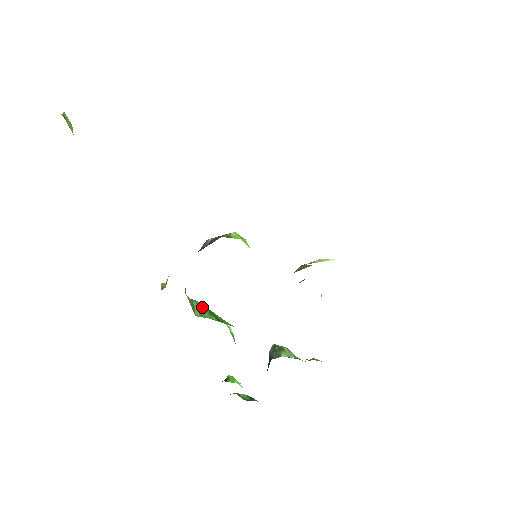
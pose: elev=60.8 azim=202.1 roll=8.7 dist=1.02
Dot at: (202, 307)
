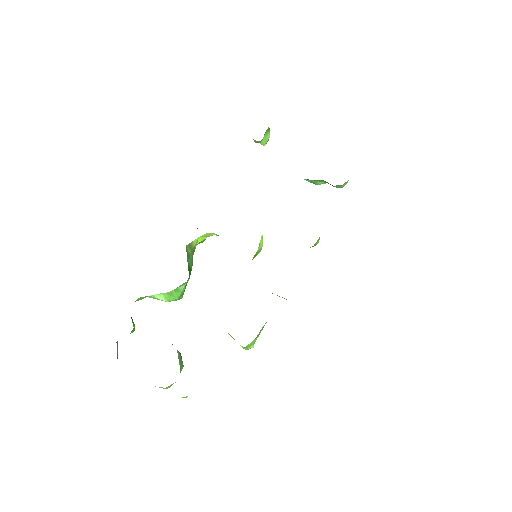
Dot at: (191, 264)
